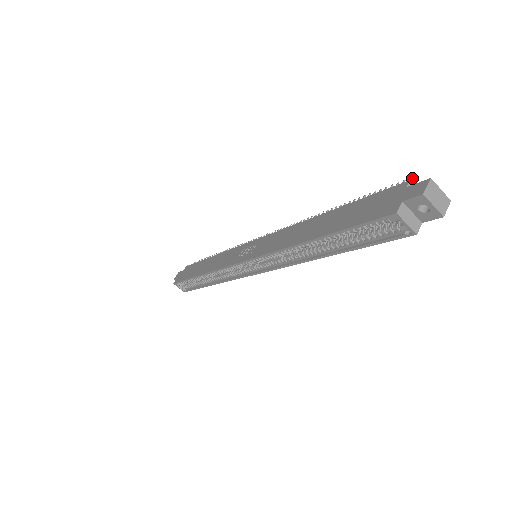
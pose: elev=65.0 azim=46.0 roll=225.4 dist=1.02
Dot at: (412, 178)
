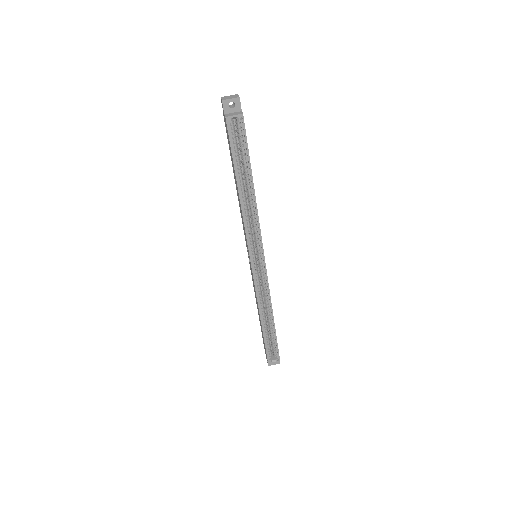
Dot at: occluded
